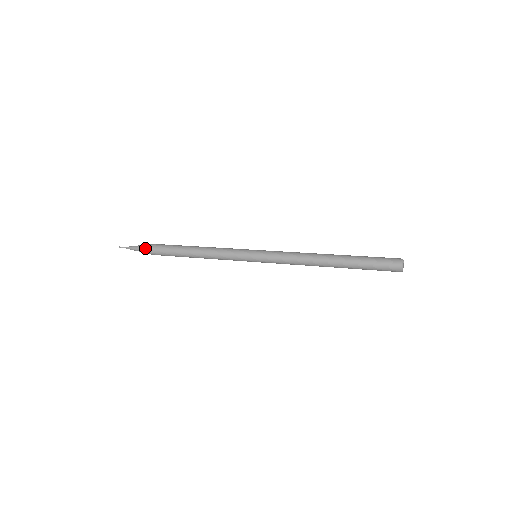
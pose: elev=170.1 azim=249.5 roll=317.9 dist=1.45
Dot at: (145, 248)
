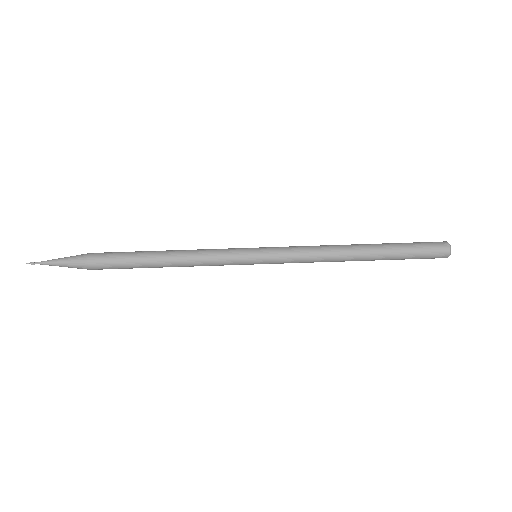
Dot at: (78, 268)
